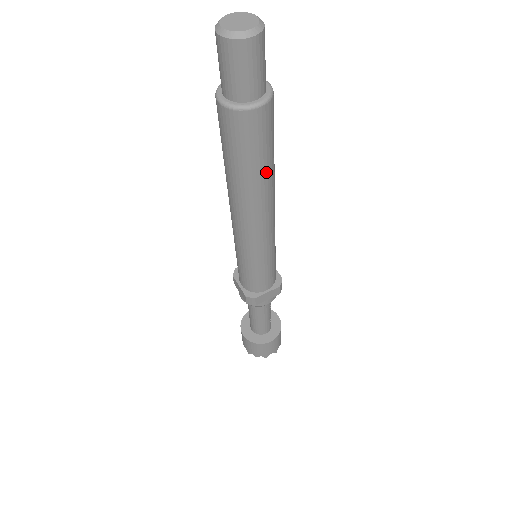
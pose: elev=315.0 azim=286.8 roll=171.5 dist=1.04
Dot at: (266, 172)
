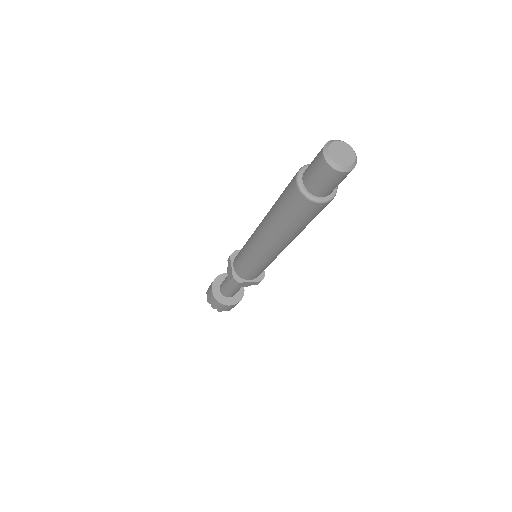
Dot at: (300, 229)
